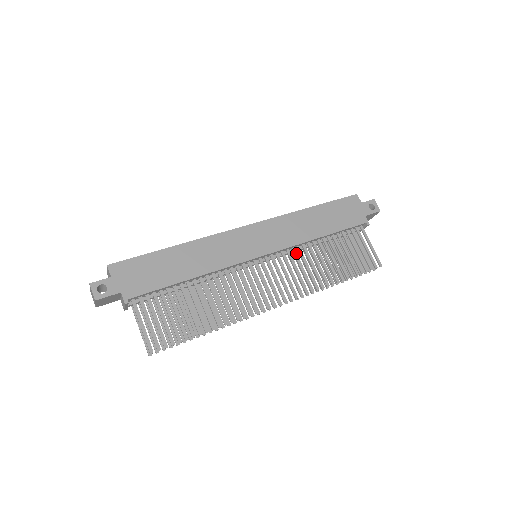
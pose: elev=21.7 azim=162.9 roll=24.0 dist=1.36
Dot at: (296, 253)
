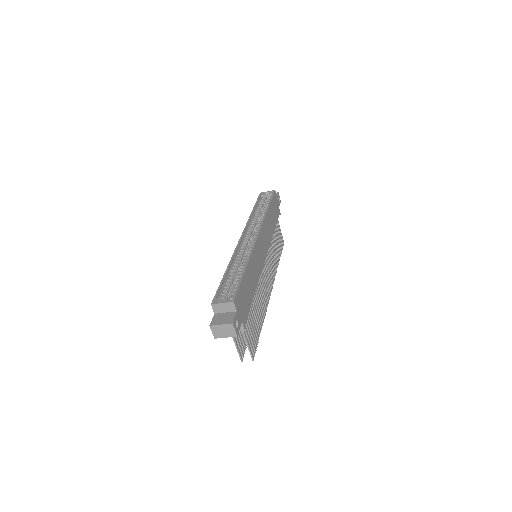
Dot at: (269, 248)
